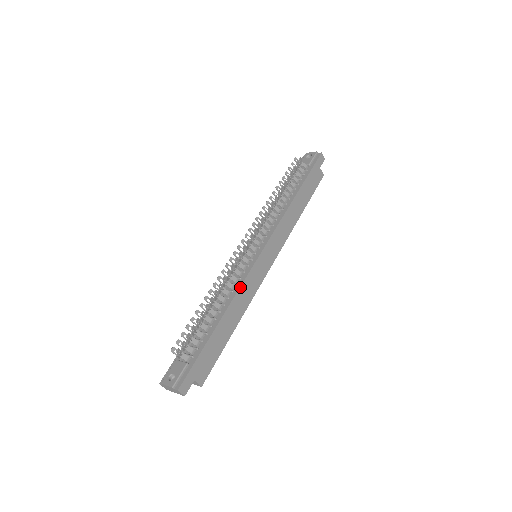
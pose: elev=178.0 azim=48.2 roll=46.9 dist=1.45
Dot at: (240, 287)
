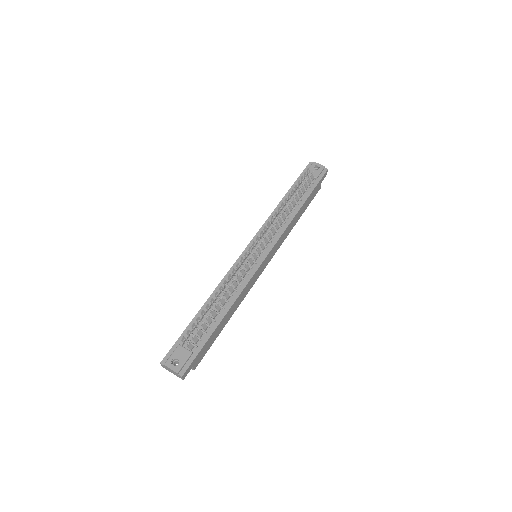
Dot at: (244, 288)
